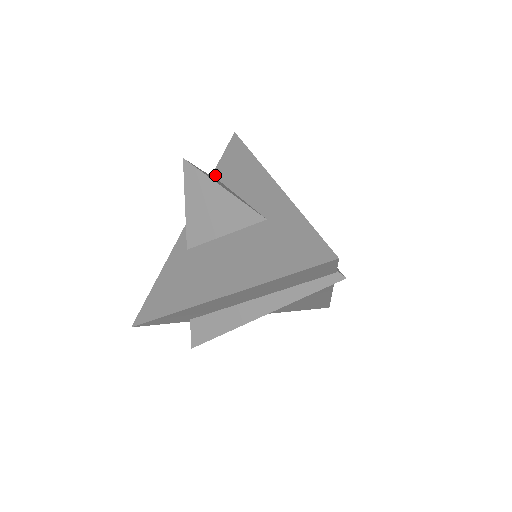
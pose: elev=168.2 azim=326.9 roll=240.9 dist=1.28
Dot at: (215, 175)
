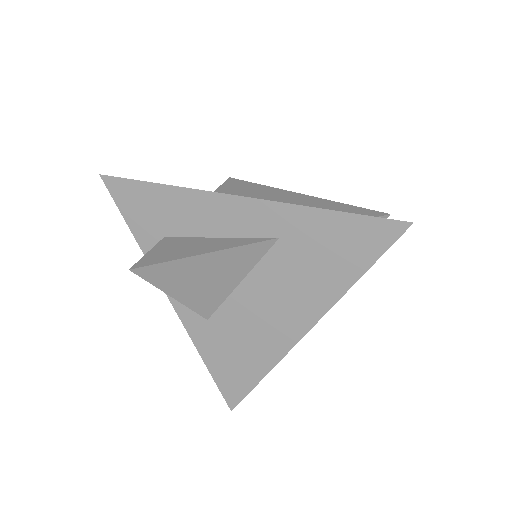
Dot at: (140, 235)
